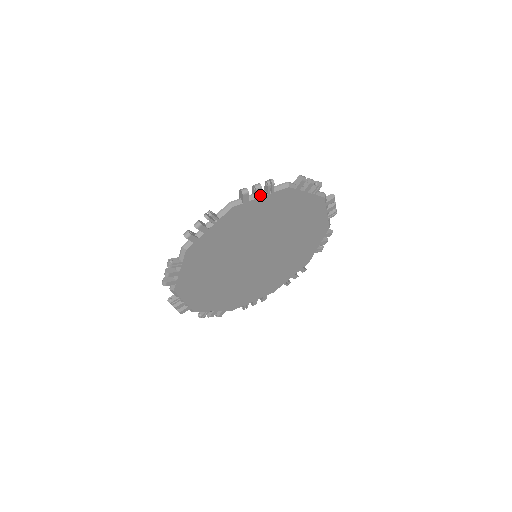
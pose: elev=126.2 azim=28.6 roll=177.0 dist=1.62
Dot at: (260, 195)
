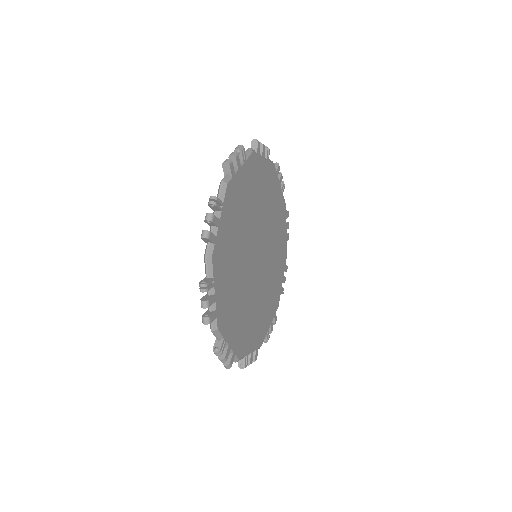
Dot at: (239, 165)
